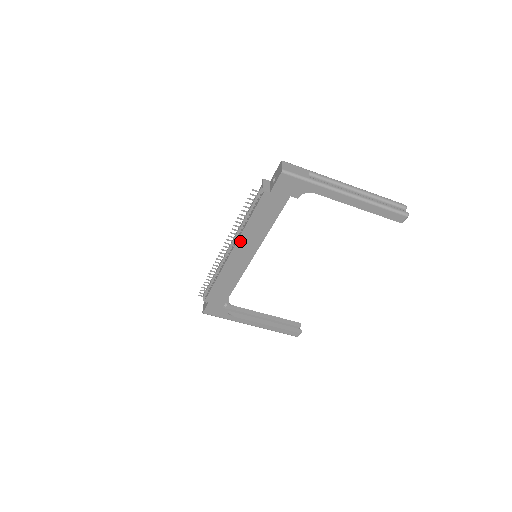
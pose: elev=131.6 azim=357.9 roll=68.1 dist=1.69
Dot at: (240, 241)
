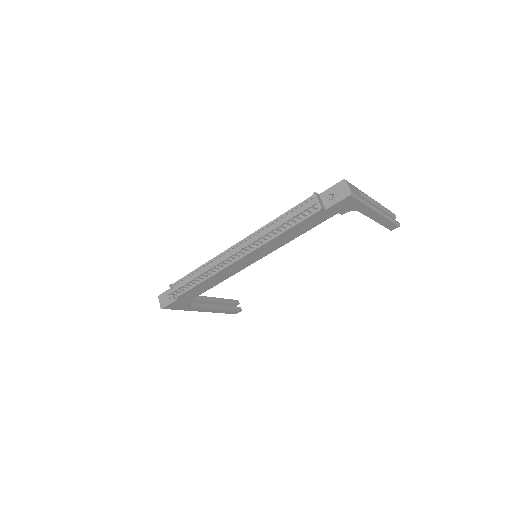
Dot at: (260, 248)
